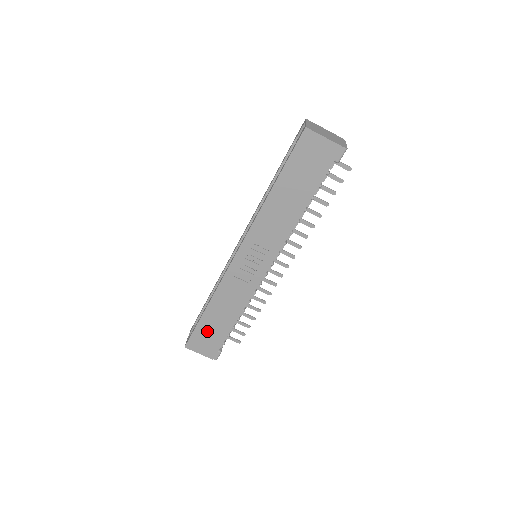
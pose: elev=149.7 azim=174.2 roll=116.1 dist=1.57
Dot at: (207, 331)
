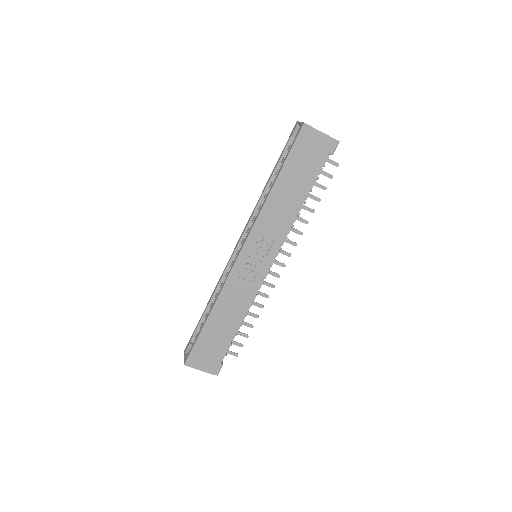
Dot at: (209, 342)
